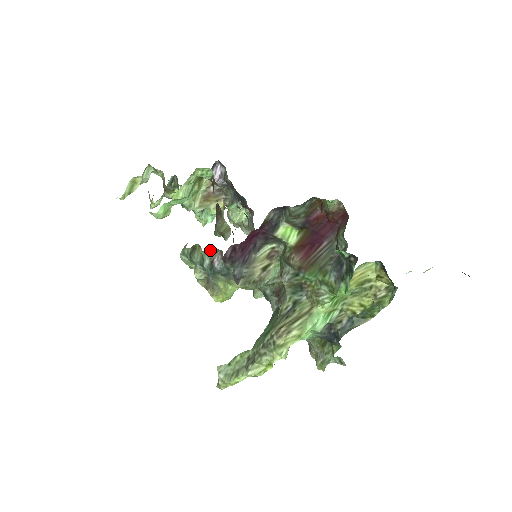
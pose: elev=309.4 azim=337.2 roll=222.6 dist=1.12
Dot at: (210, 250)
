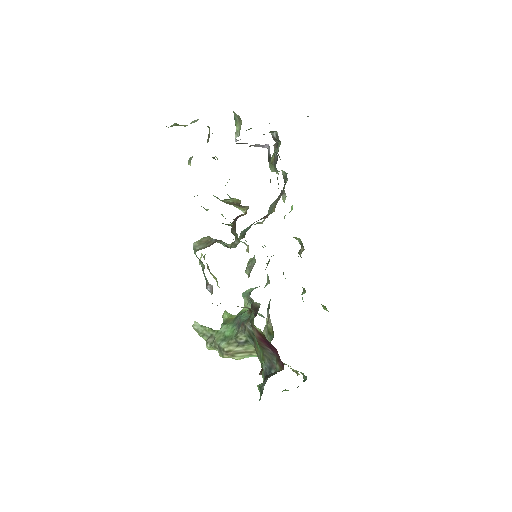
Dot at: occluded
